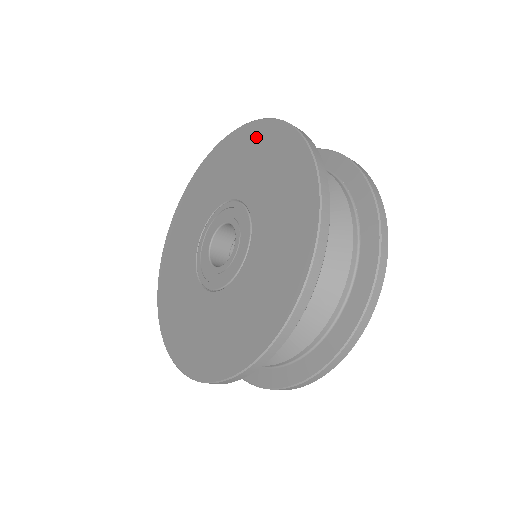
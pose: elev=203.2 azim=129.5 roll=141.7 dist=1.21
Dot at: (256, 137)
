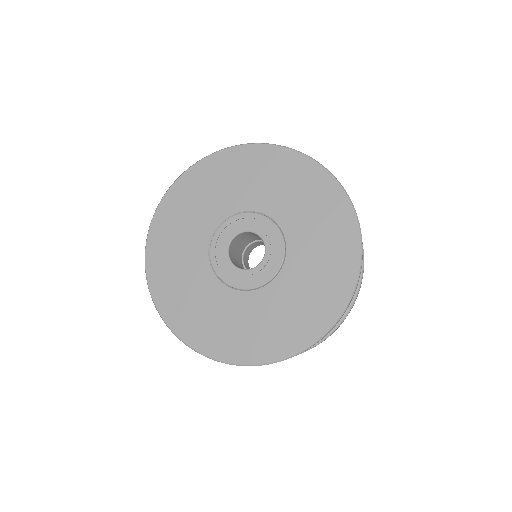
Dot at: (223, 164)
